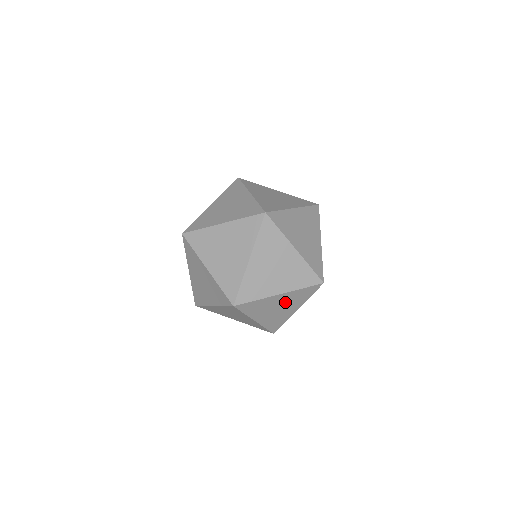
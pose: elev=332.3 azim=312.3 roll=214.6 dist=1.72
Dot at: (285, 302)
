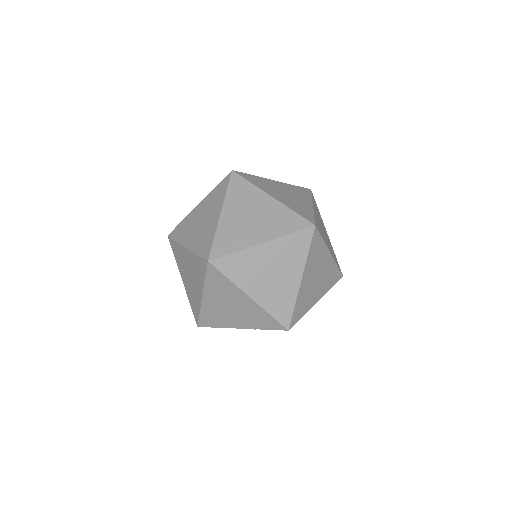
Dot at: (277, 261)
